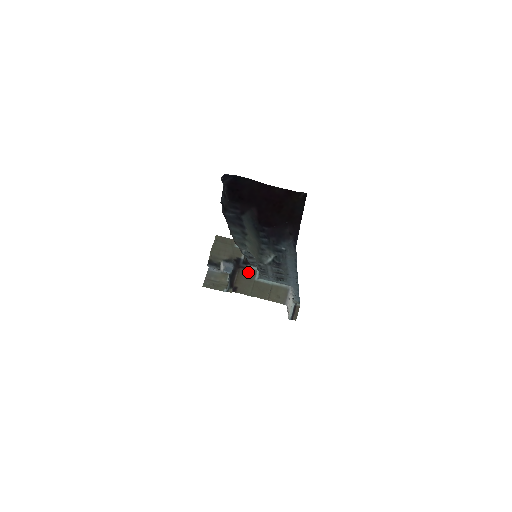
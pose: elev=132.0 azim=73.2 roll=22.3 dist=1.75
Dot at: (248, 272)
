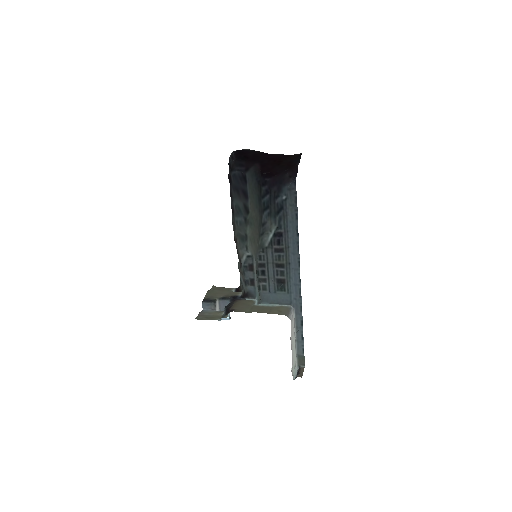
Dot at: (246, 301)
